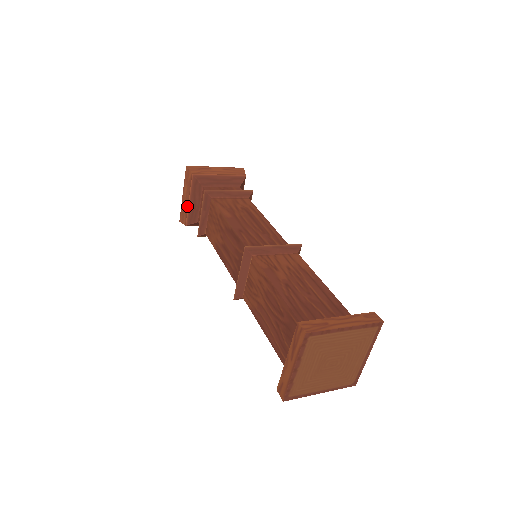
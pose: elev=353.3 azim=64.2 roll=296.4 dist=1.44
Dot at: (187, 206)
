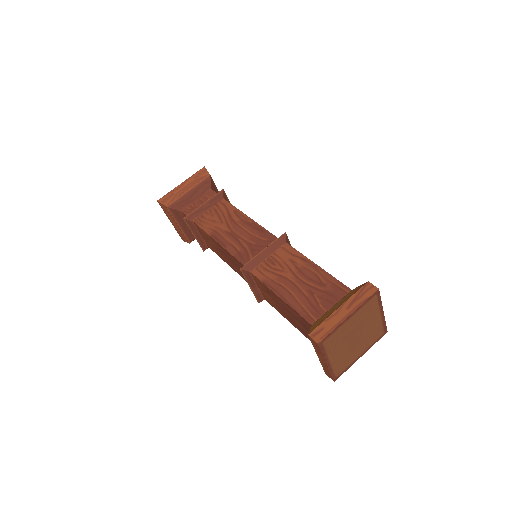
Dot at: (182, 193)
